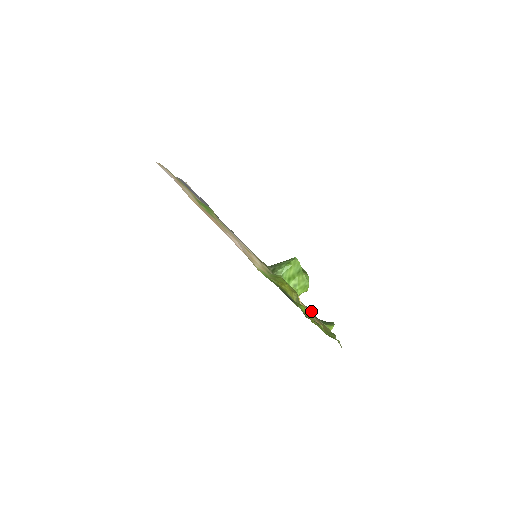
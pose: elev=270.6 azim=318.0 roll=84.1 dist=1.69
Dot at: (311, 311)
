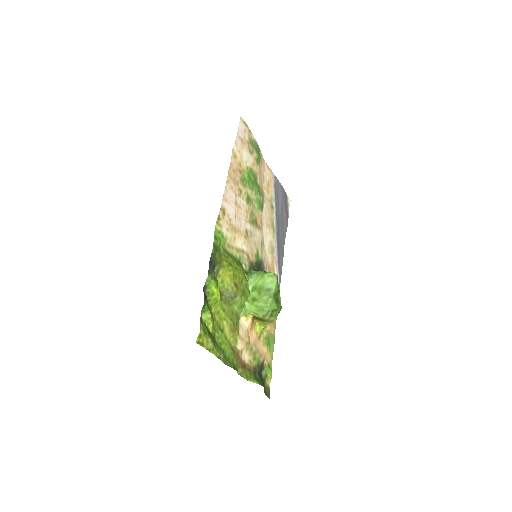
Dot at: (270, 373)
